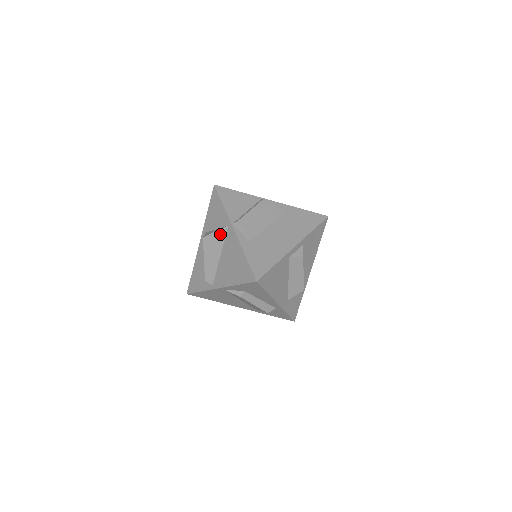
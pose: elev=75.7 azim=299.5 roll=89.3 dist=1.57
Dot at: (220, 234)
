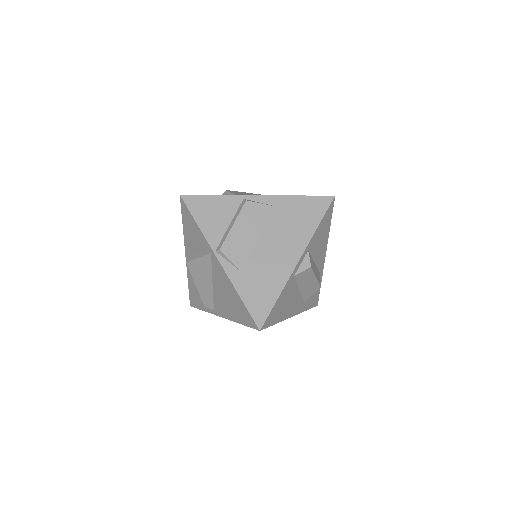
Dot at: (204, 261)
